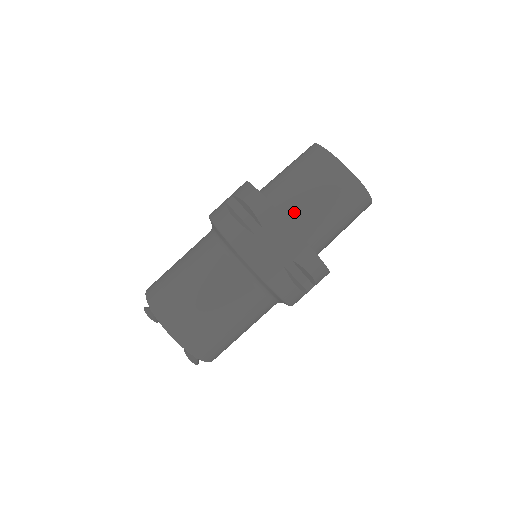
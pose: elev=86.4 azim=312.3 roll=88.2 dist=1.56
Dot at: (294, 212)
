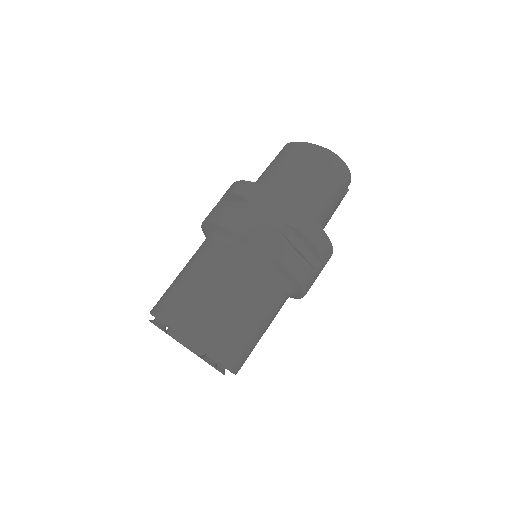
Dot at: (278, 191)
